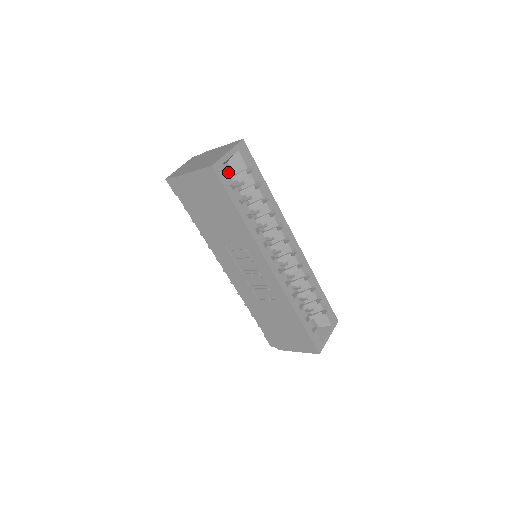
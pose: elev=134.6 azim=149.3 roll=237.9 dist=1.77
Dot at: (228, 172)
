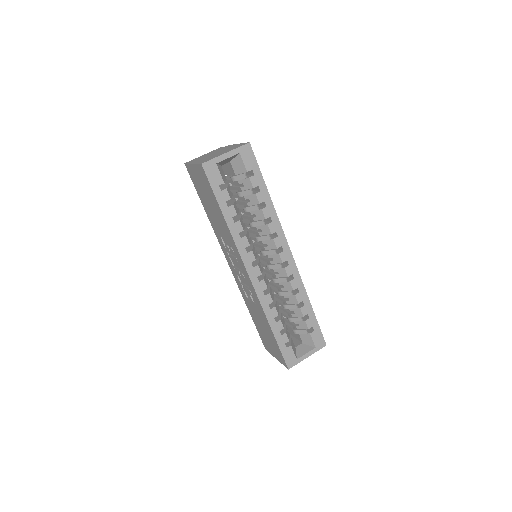
Dot at: (232, 171)
